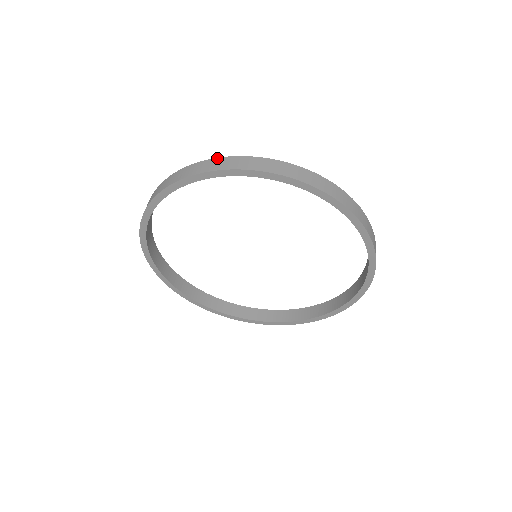
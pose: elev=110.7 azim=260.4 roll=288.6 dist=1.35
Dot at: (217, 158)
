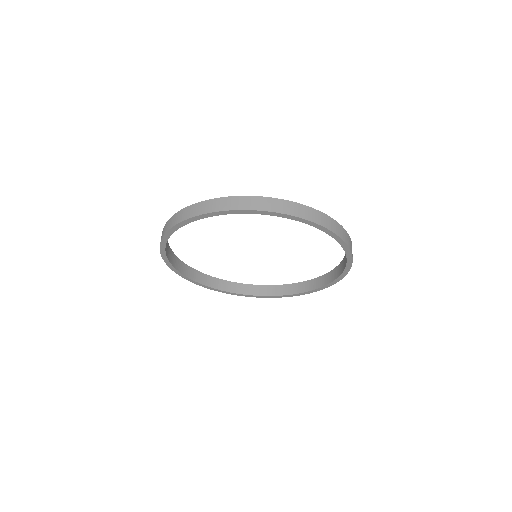
Dot at: (224, 197)
